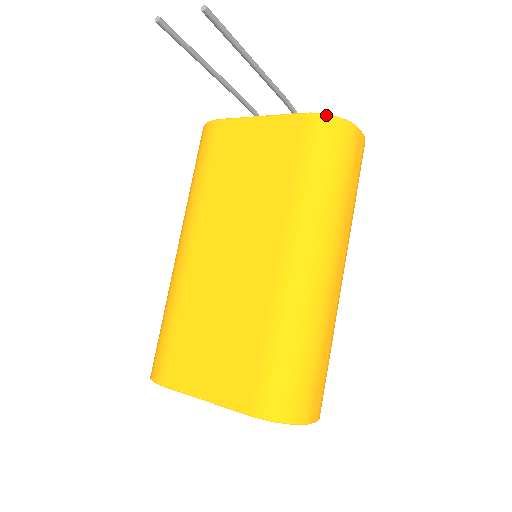
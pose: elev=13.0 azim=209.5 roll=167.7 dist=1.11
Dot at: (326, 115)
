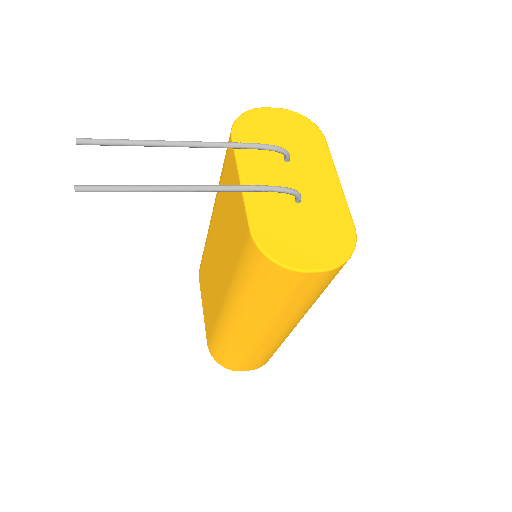
Dot at: (260, 251)
